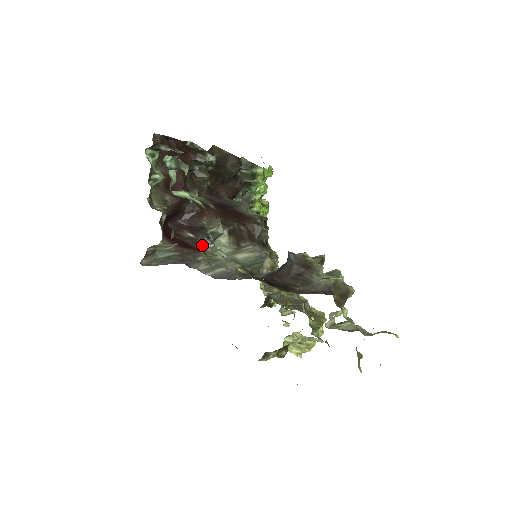
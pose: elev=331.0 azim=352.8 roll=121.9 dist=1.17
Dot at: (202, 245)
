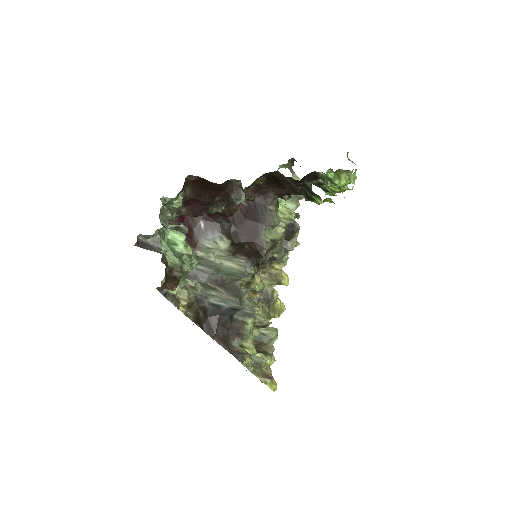
Dot at: occluded
